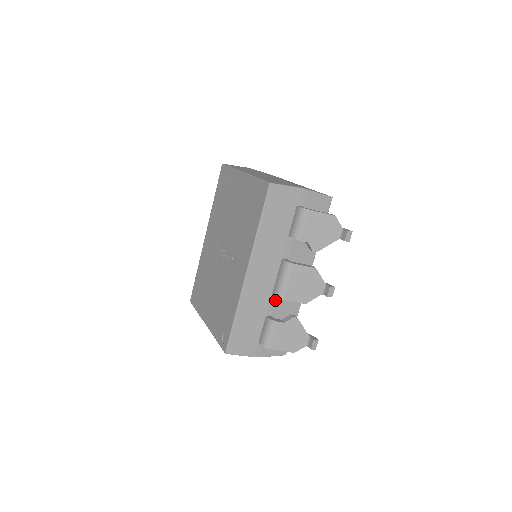
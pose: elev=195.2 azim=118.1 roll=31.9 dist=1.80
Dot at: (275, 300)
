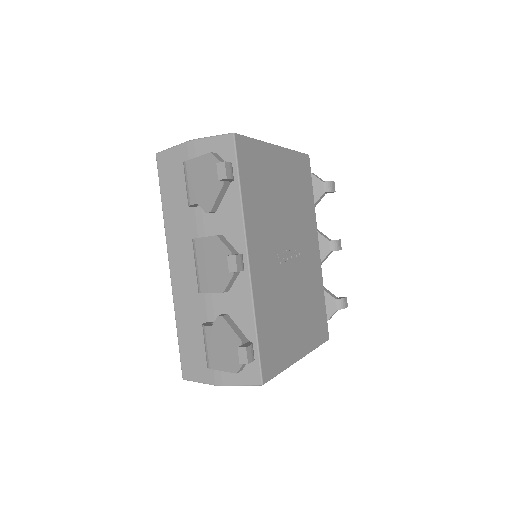
Dot at: (211, 298)
